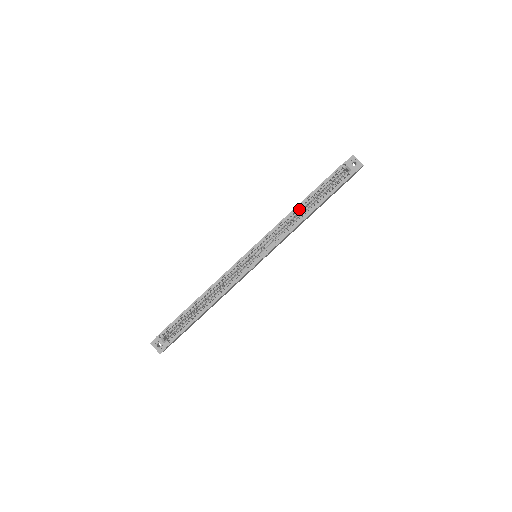
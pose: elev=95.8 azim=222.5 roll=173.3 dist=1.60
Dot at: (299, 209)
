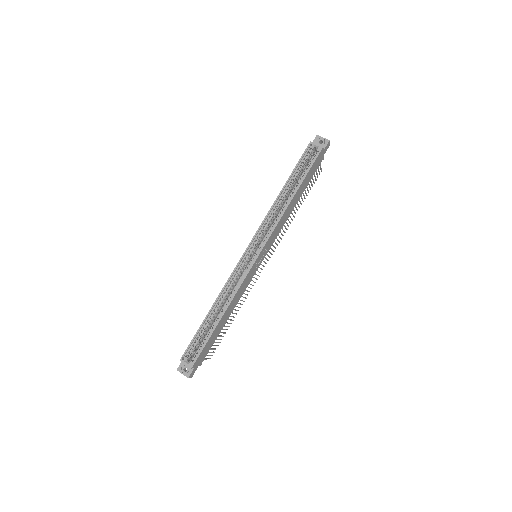
Dot at: occluded
